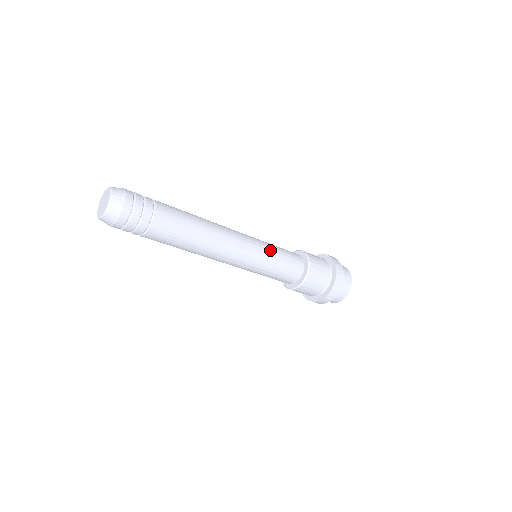
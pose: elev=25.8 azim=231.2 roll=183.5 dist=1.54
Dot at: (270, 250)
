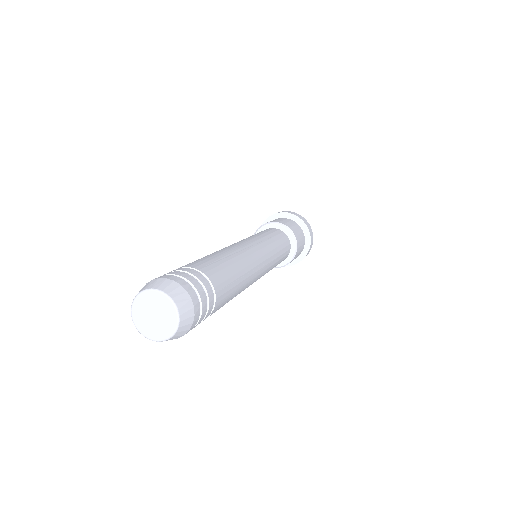
Dot at: (276, 262)
